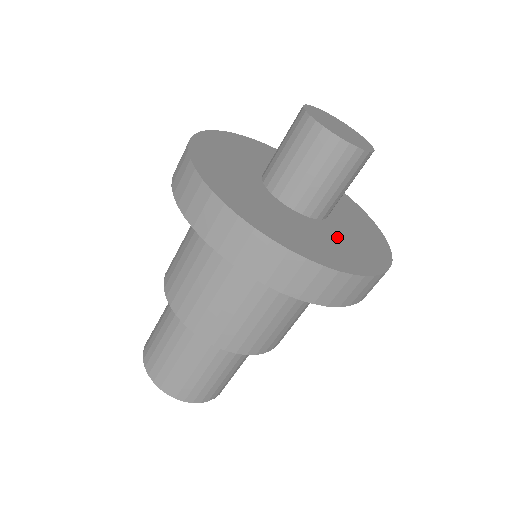
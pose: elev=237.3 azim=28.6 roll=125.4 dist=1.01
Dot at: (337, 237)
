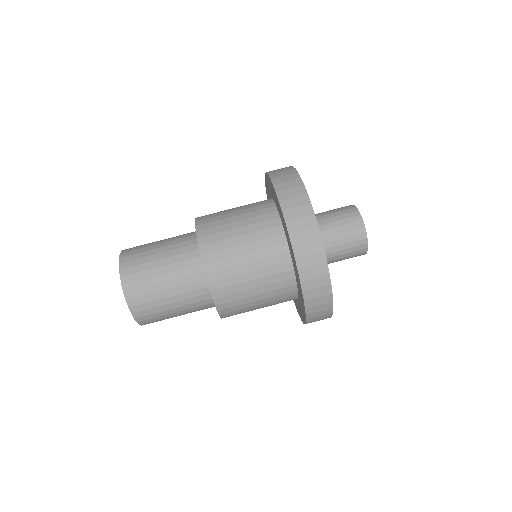
Dot at: occluded
